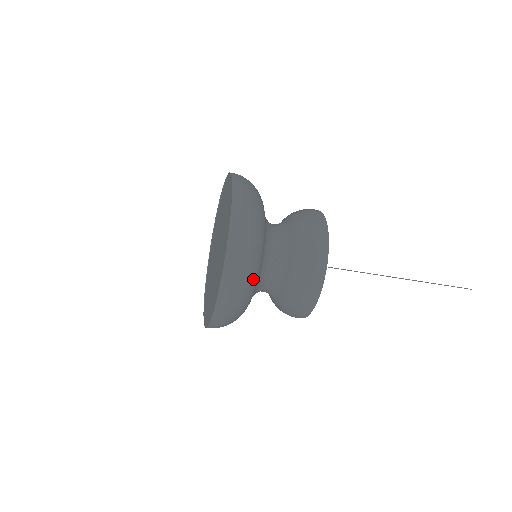
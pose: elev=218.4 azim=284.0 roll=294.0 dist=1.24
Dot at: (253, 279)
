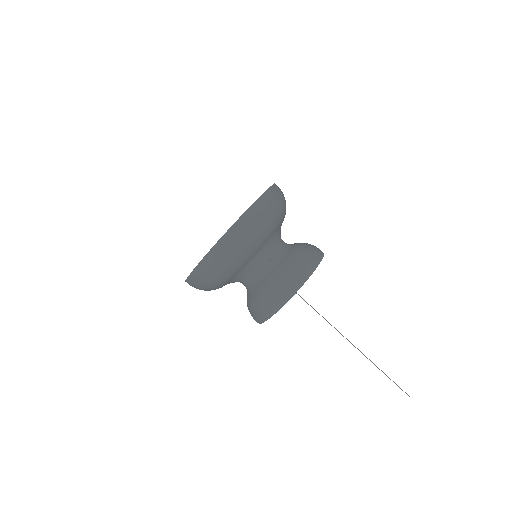
Dot at: (283, 213)
